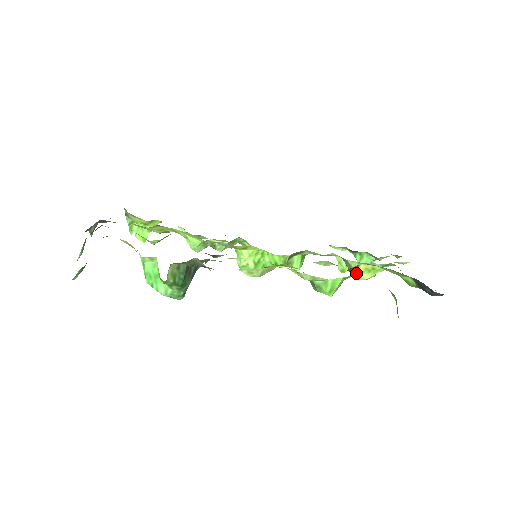
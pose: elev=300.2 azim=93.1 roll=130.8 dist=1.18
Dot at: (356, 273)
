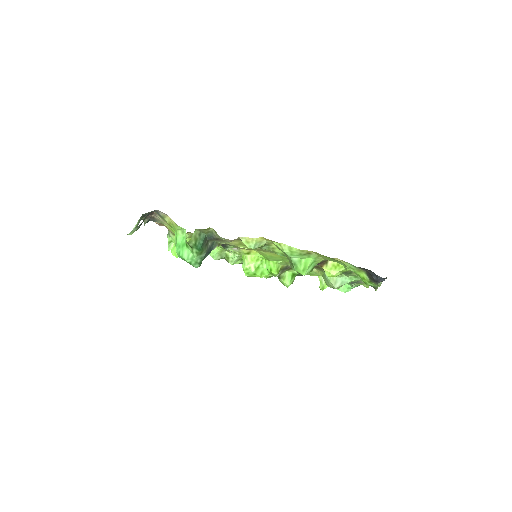
Dot at: (326, 269)
